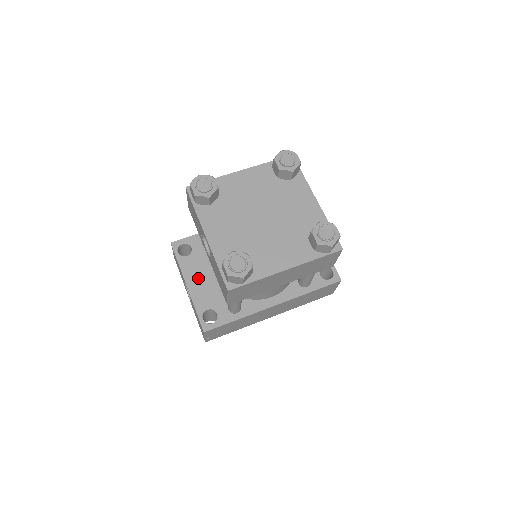
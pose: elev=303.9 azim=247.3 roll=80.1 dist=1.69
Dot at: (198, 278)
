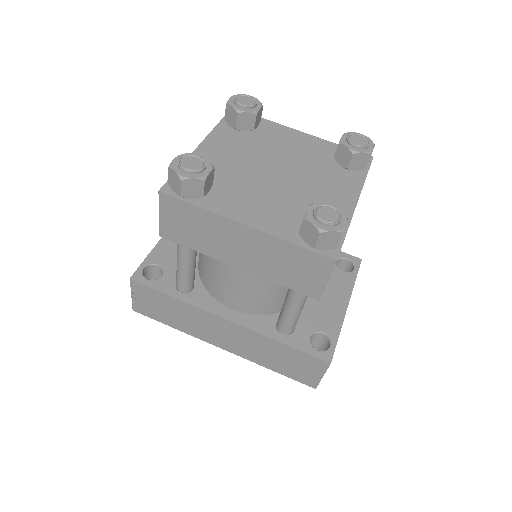
Dot at: occluded
